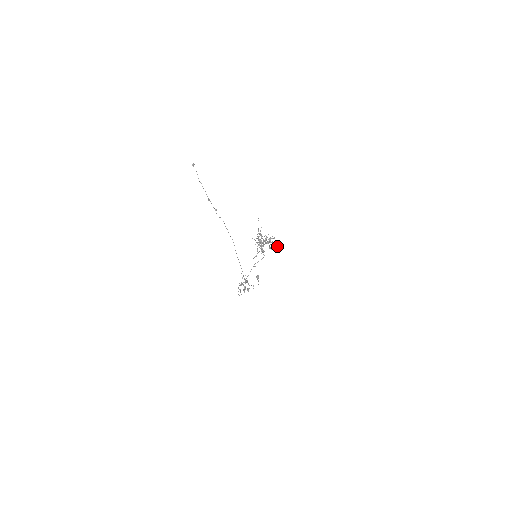
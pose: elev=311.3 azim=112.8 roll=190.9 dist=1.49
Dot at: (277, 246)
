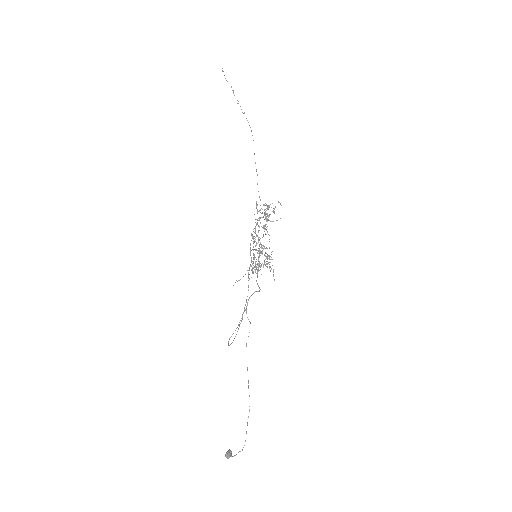
Dot at: occluded
